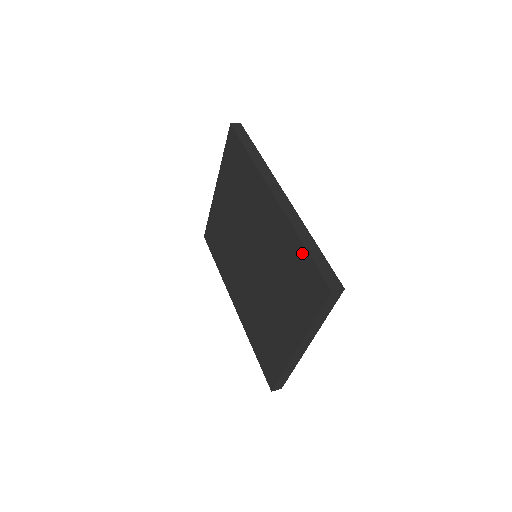
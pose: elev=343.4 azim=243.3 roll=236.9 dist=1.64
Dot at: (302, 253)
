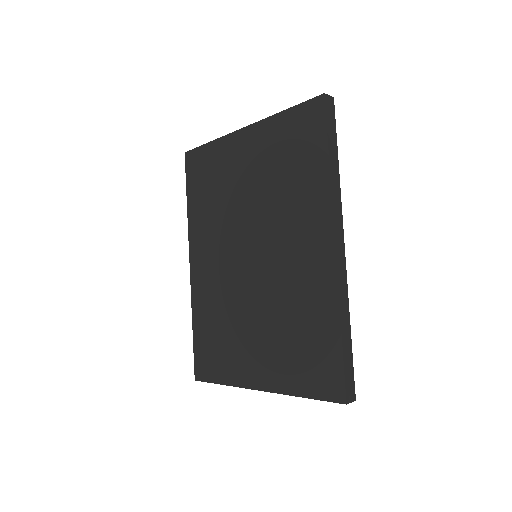
Dot at: (333, 337)
